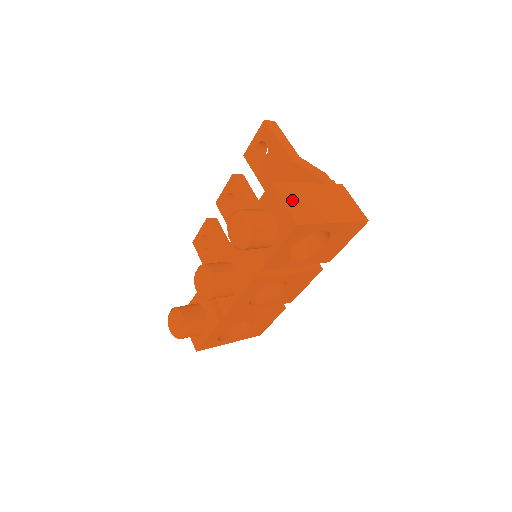
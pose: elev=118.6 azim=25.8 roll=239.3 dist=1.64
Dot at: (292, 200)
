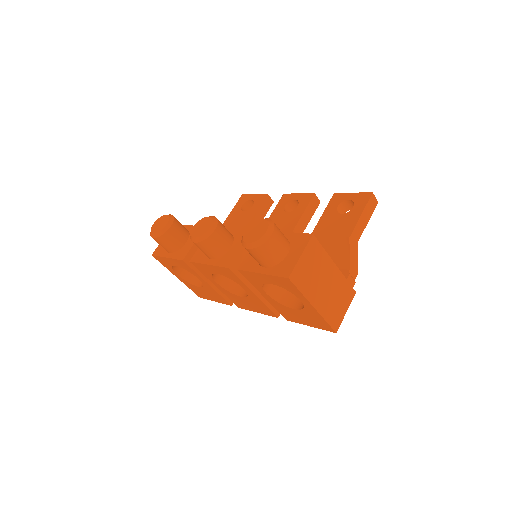
Dot at: (309, 260)
